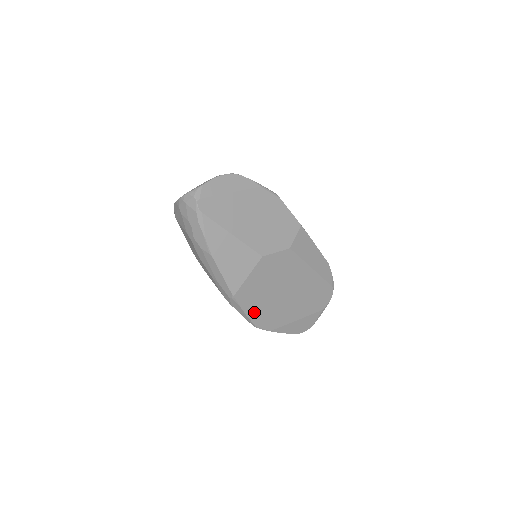
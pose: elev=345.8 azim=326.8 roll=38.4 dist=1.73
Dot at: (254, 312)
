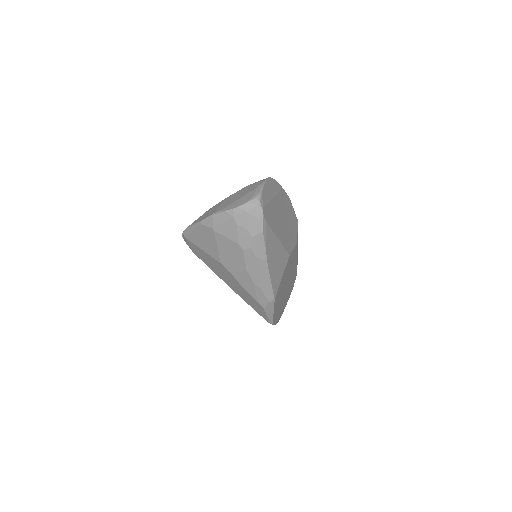
Dot at: (275, 310)
